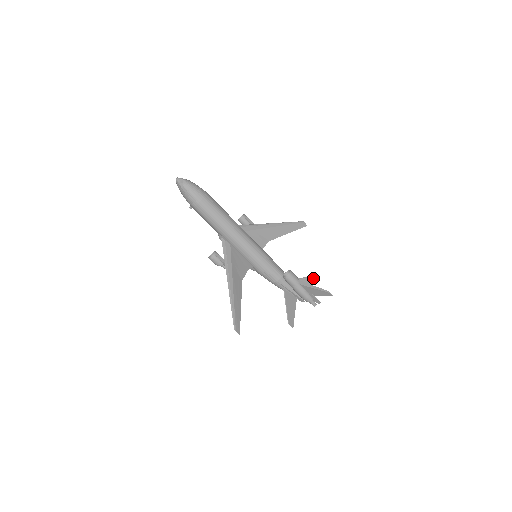
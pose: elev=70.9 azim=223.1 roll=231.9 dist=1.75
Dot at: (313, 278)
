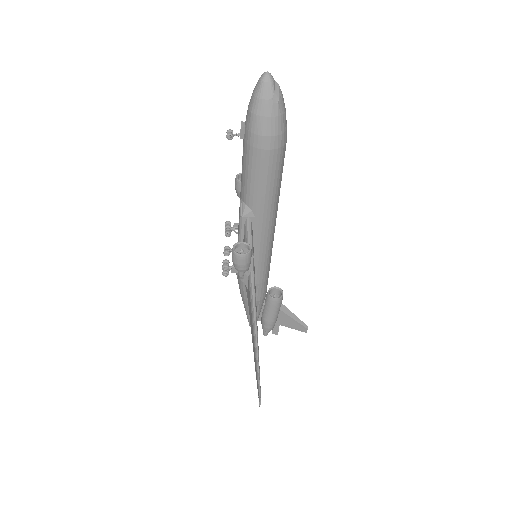
Dot at: occluded
